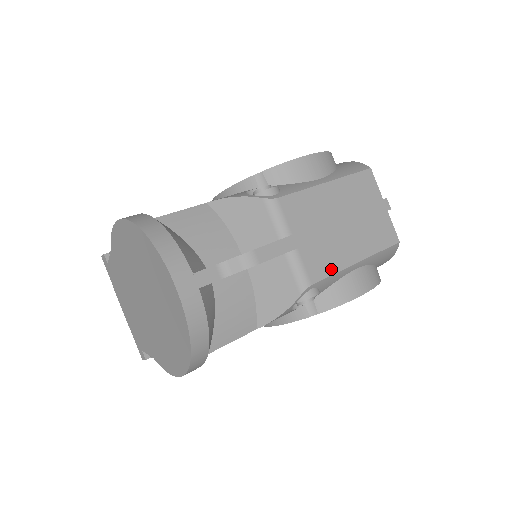
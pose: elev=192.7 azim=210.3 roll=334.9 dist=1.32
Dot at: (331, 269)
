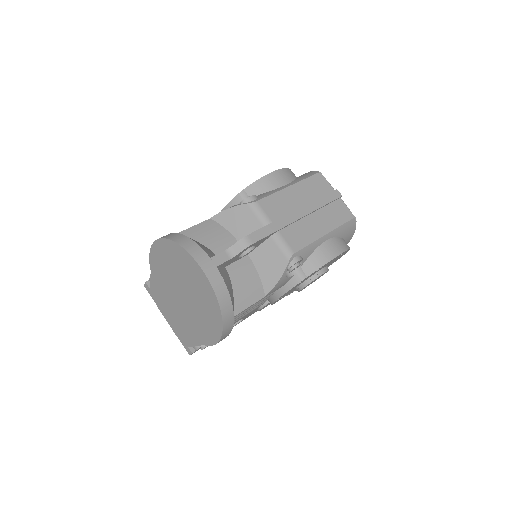
Dot at: (306, 241)
